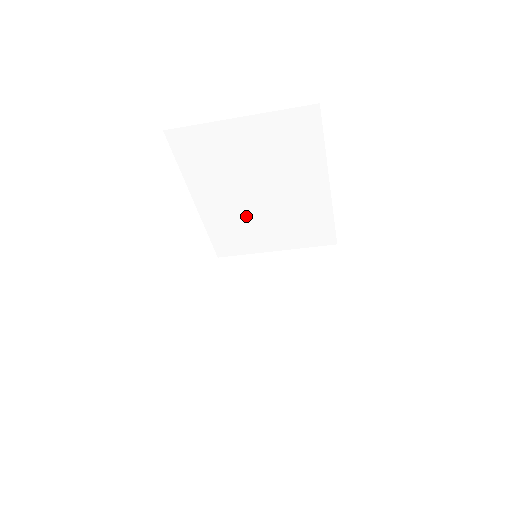
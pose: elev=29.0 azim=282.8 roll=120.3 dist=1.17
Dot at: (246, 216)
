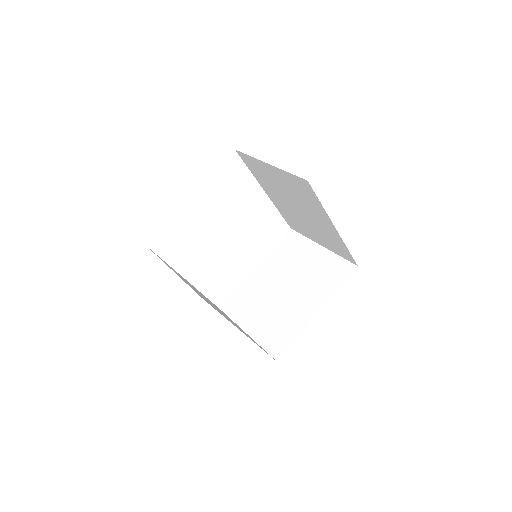
Dot at: (296, 216)
